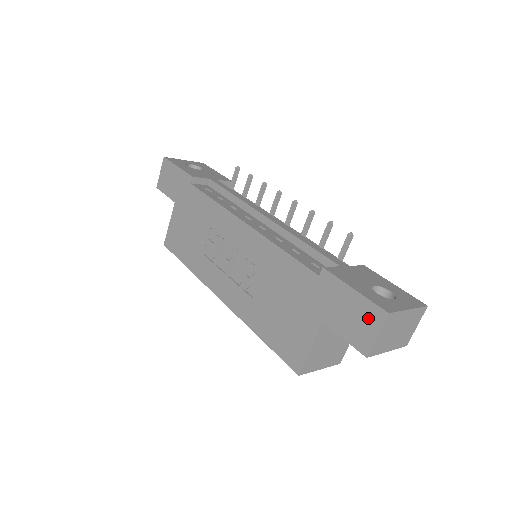
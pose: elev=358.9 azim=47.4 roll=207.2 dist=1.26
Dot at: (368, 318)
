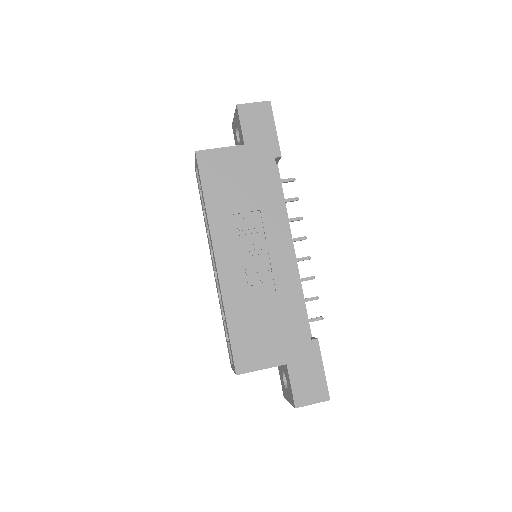
Dot at: (317, 391)
